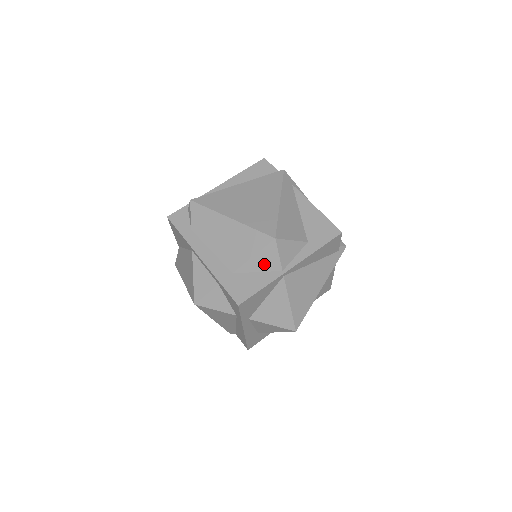
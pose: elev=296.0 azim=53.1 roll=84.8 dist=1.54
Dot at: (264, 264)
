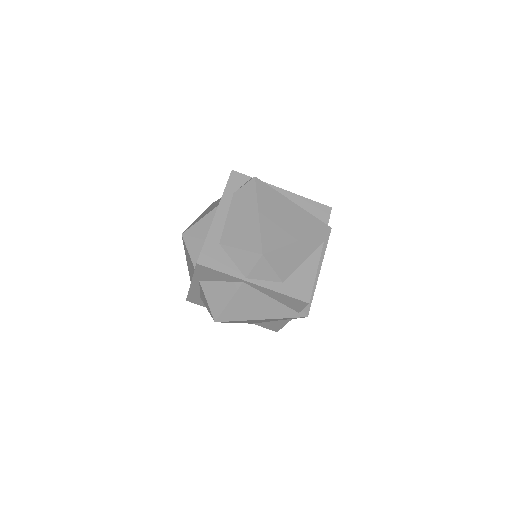
Dot at: (241, 261)
